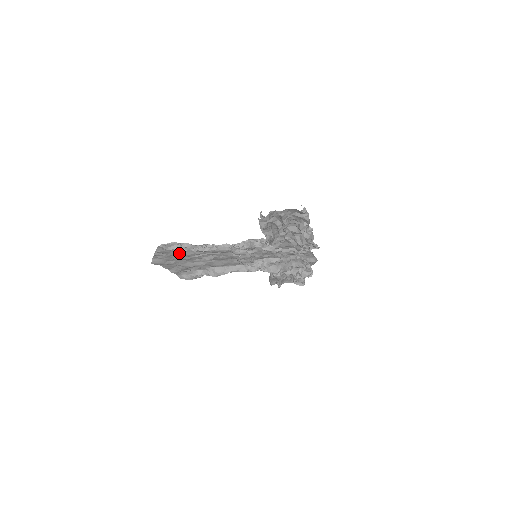
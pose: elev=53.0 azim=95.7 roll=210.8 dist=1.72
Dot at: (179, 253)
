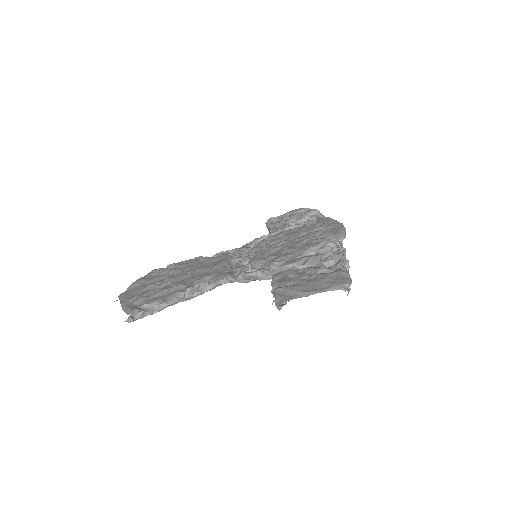
Dot at: (150, 295)
